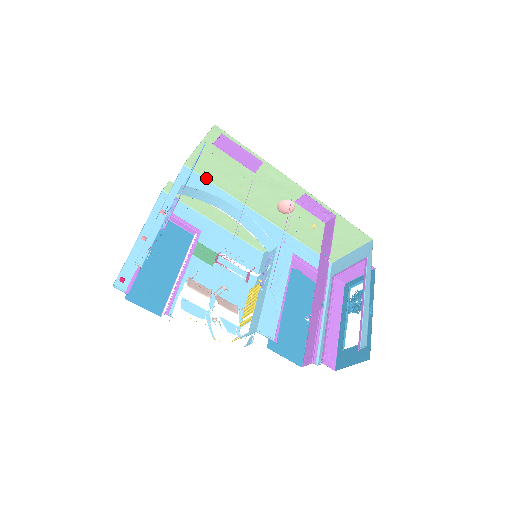
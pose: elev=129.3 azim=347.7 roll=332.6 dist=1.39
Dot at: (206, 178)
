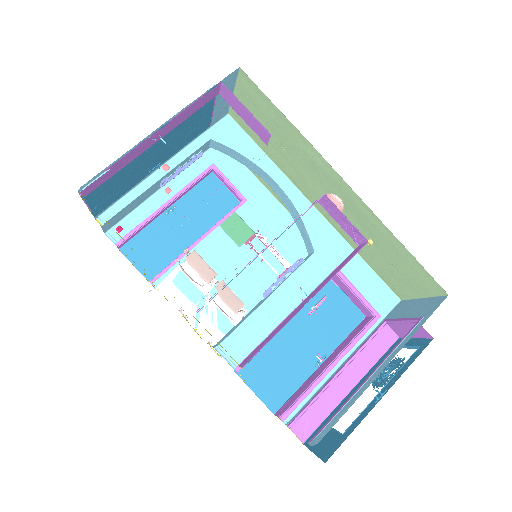
Dot at: (251, 137)
